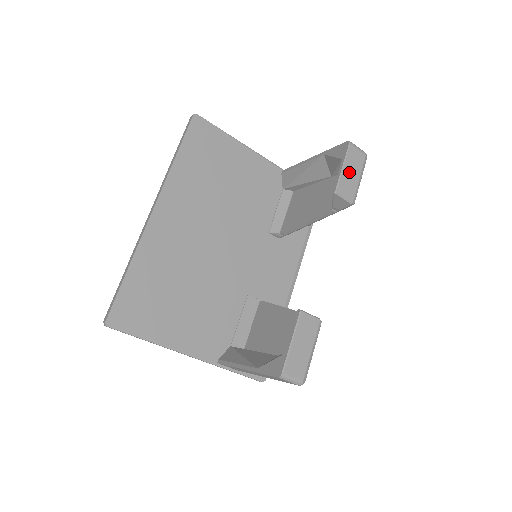
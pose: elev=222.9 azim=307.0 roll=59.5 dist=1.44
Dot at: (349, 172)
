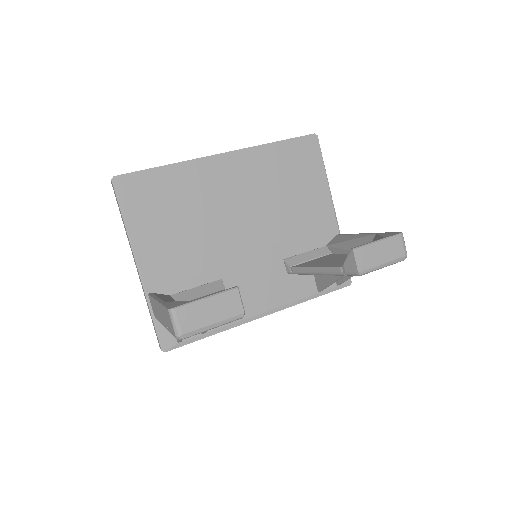
Dot at: (380, 250)
